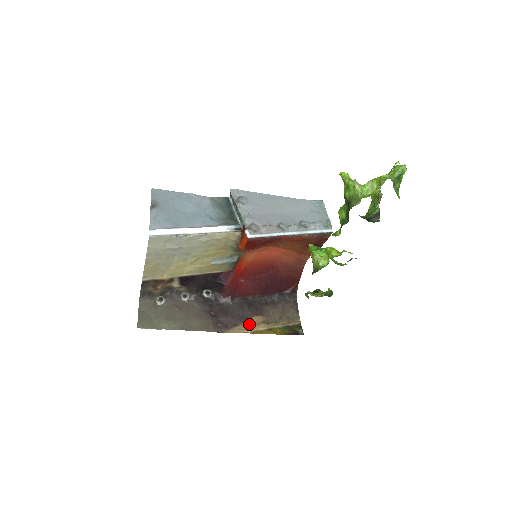
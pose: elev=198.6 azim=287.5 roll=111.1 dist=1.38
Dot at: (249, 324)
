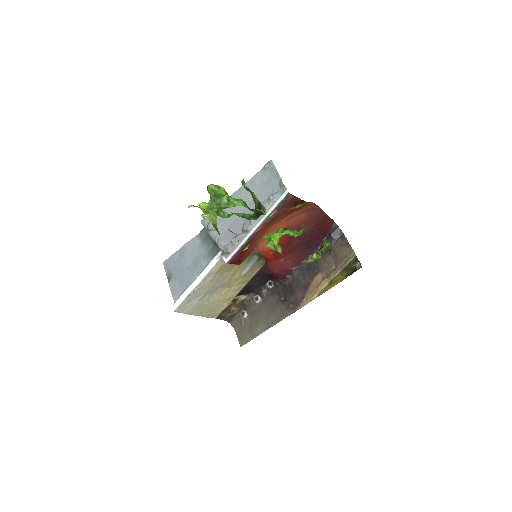
Dot at: (313, 289)
